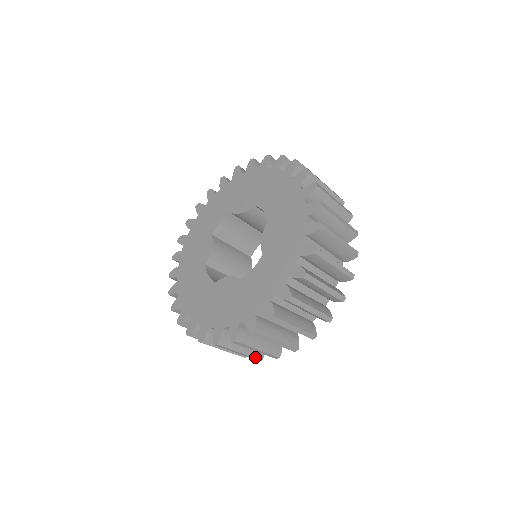
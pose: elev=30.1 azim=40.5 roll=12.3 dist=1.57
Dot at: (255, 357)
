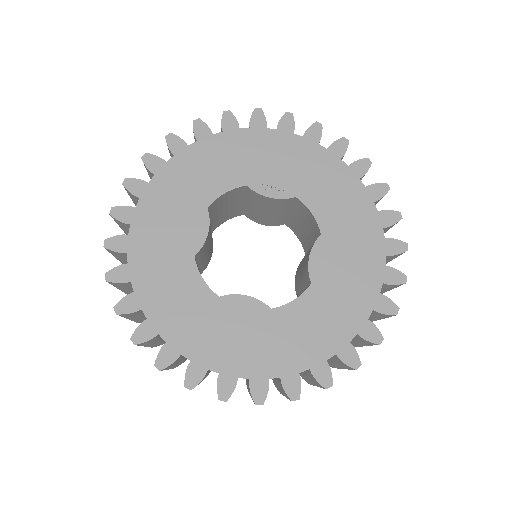
Dot at: occluded
